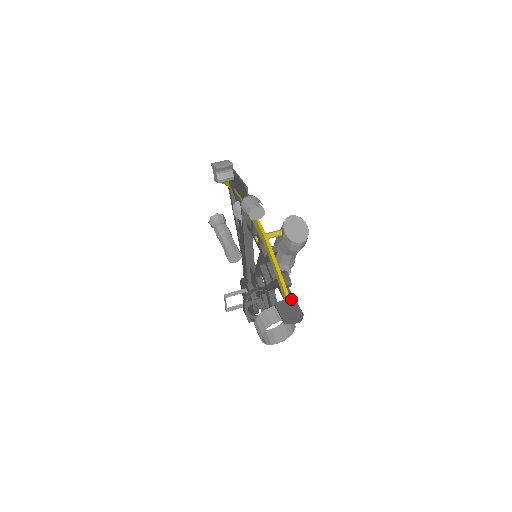
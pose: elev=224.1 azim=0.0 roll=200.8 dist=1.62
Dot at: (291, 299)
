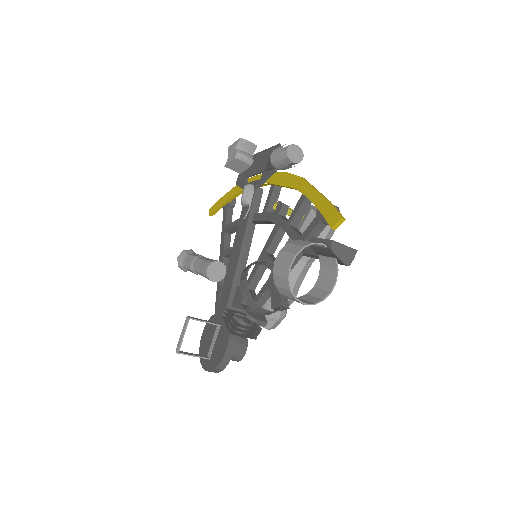
Dot at: occluded
